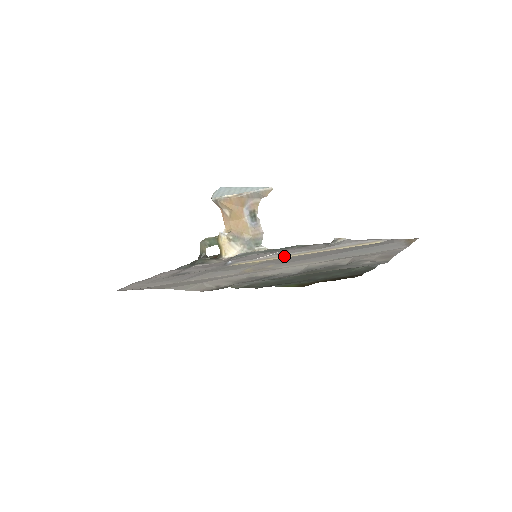
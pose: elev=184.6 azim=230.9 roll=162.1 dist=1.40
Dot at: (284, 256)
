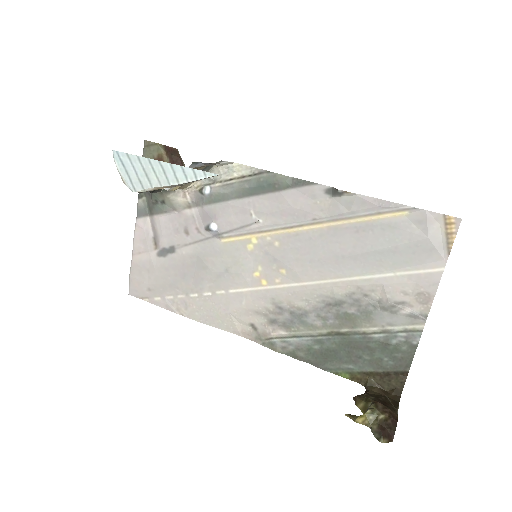
Dot at: (283, 230)
